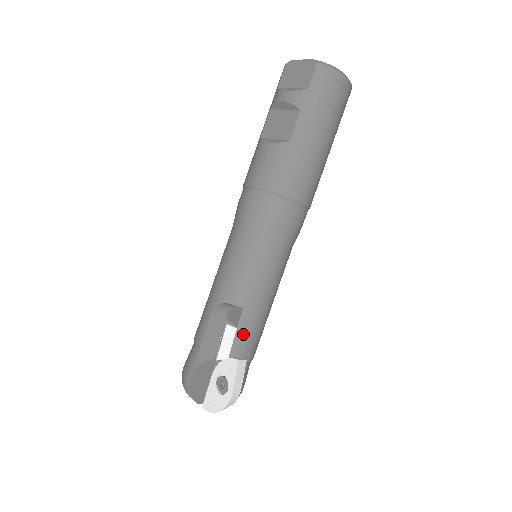
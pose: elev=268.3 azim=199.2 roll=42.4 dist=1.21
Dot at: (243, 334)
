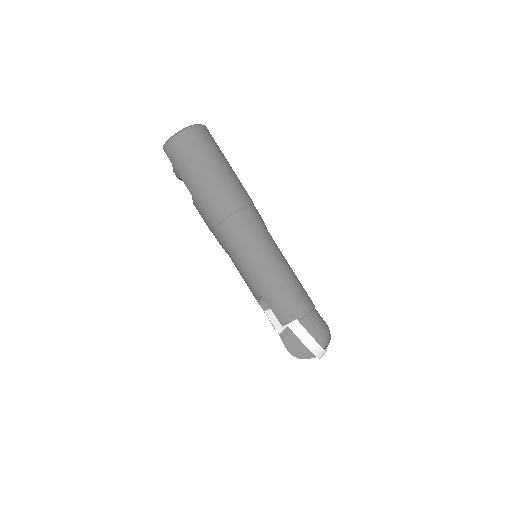
Dot at: (276, 309)
